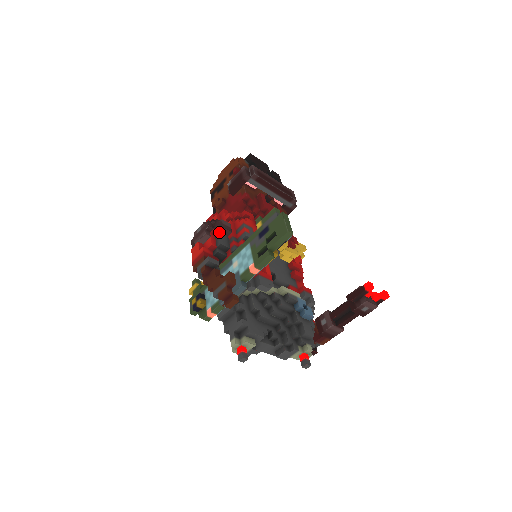
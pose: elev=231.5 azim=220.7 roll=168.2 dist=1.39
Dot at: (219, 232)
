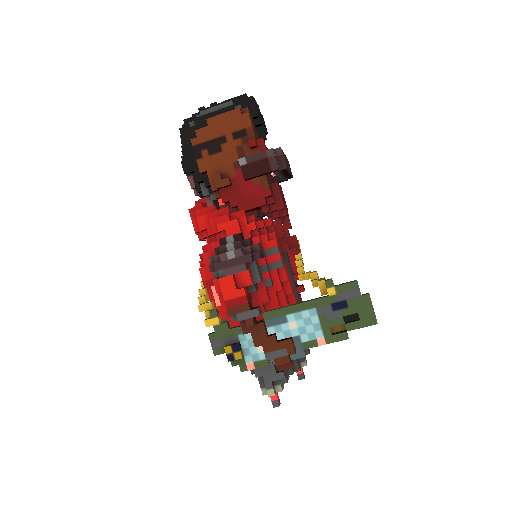
Dot at: (256, 262)
